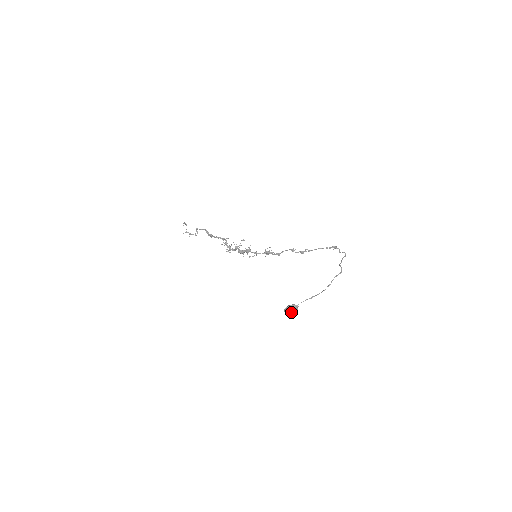
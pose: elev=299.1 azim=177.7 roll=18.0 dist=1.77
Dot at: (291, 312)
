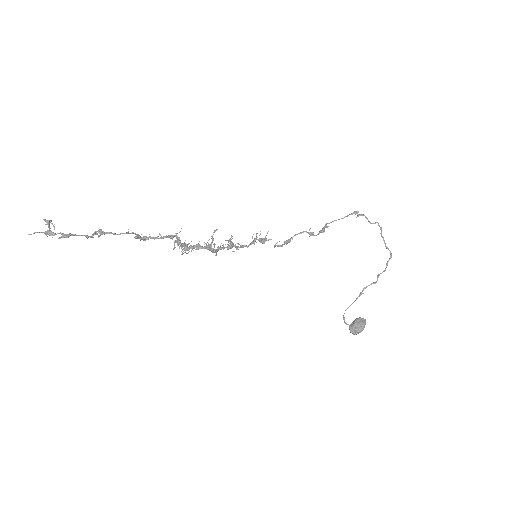
Dot at: occluded
